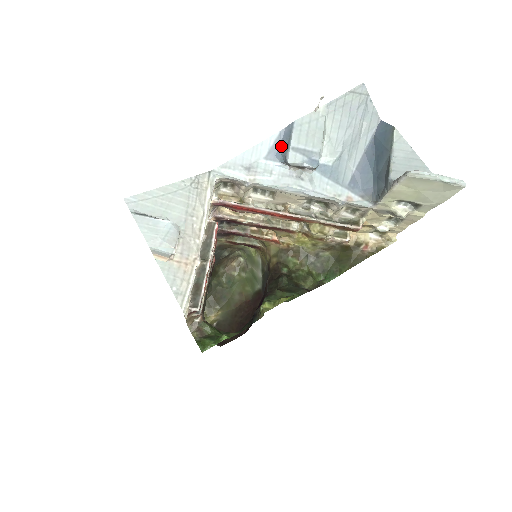
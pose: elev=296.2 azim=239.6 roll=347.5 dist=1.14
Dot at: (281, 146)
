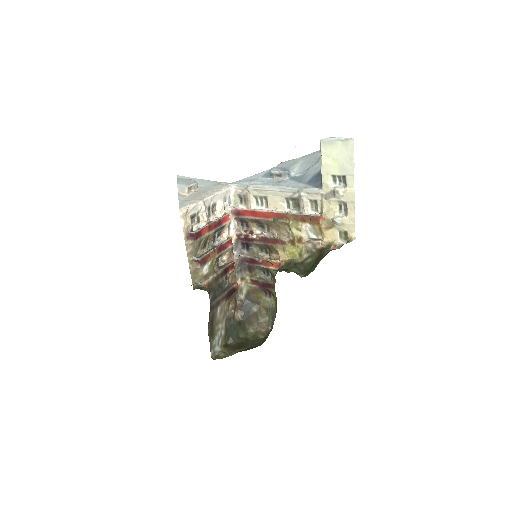
Dot at: occluded
